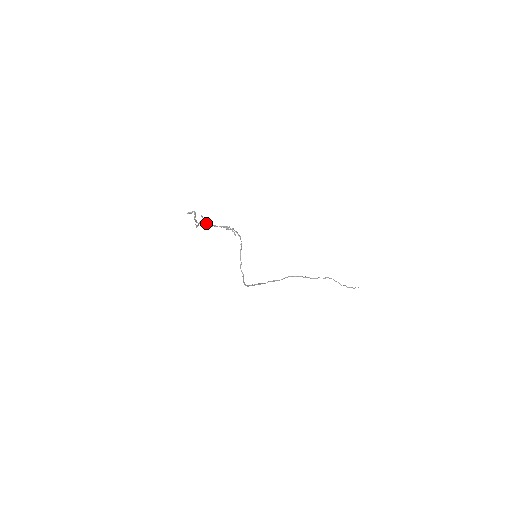
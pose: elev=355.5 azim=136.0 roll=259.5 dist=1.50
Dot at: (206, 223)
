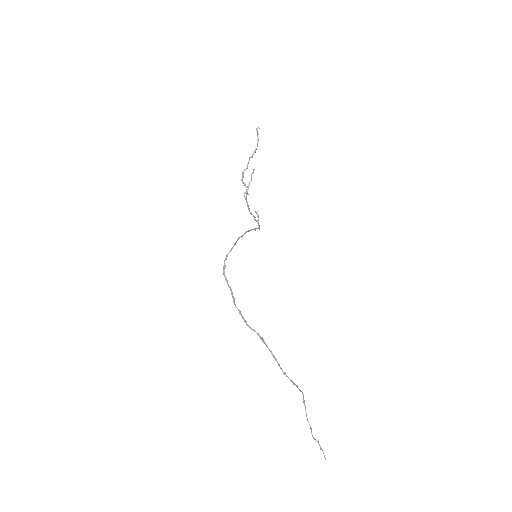
Dot at: (248, 189)
